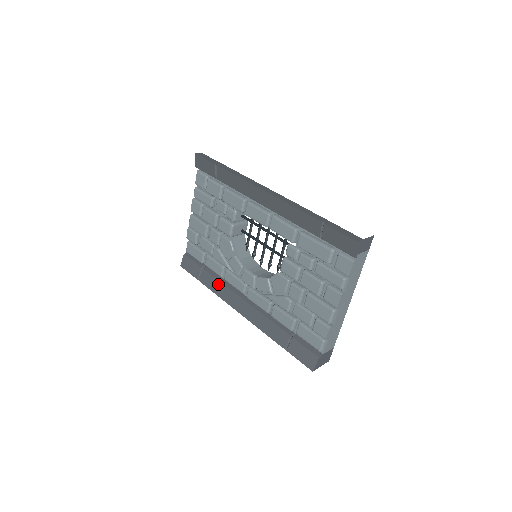
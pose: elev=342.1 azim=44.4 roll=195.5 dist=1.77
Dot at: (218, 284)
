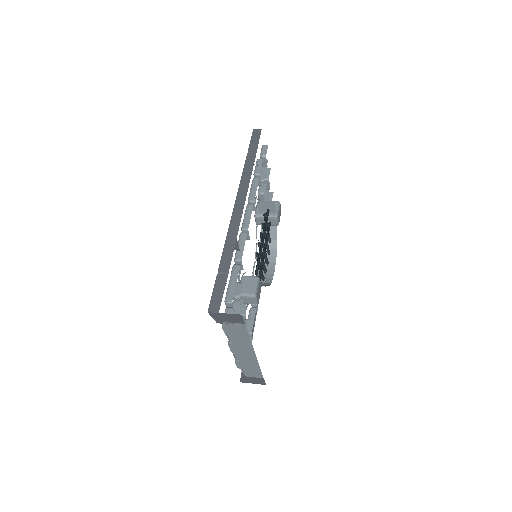
Dot at: occluded
